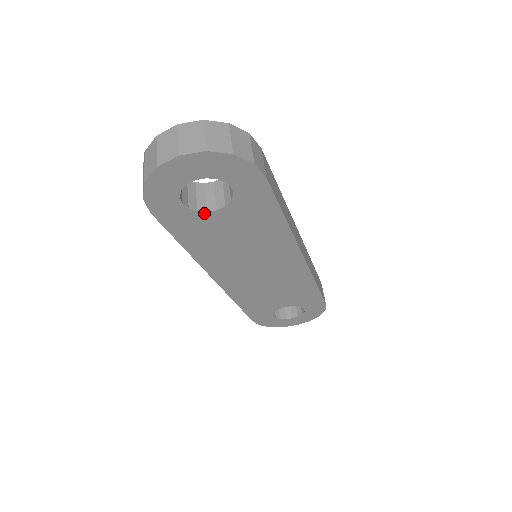
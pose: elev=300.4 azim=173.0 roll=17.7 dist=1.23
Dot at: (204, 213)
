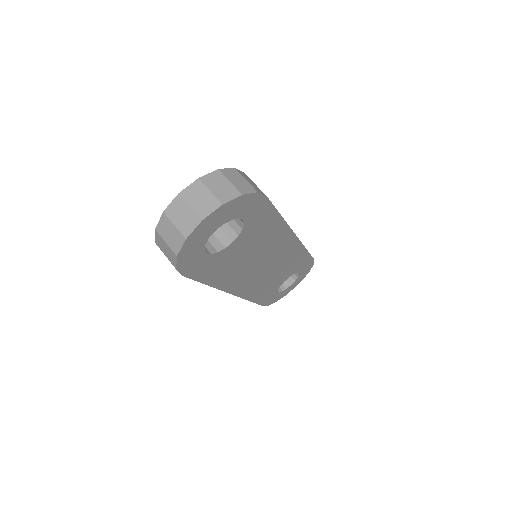
Dot at: (223, 250)
